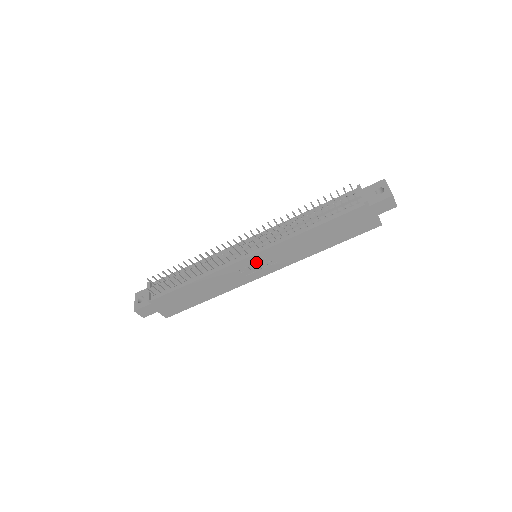
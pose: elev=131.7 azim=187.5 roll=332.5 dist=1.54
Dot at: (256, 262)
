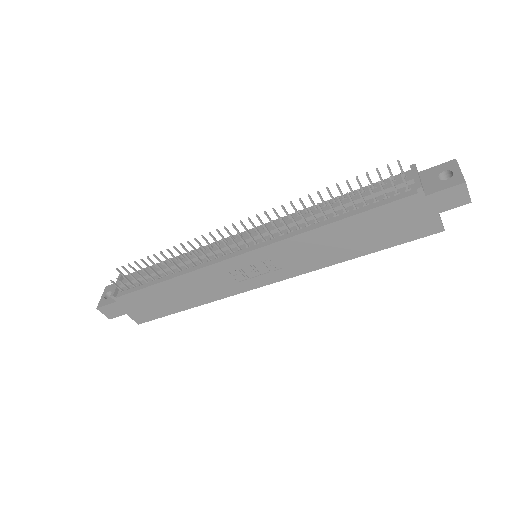
Dot at: (252, 263)
